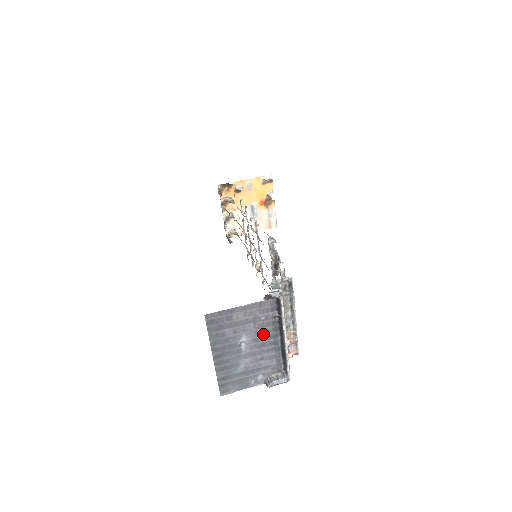
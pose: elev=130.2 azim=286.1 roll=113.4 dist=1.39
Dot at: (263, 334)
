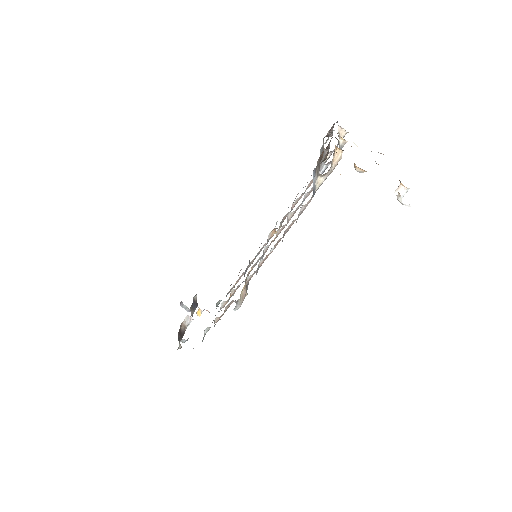
Dot at: occluded
